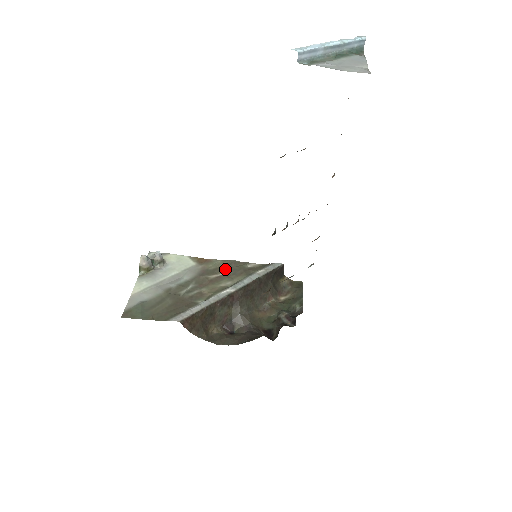
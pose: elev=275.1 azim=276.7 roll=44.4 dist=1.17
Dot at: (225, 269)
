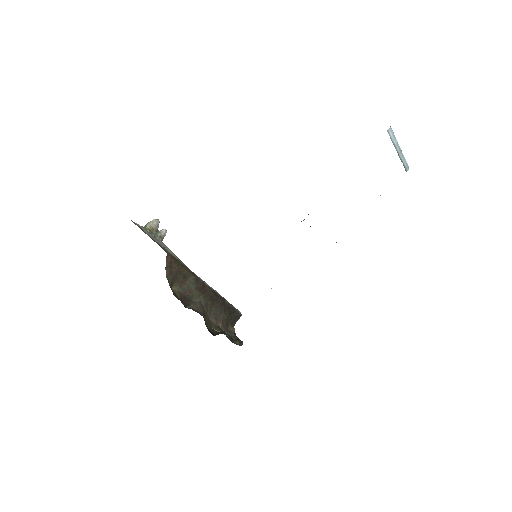
Dot at: occluded
